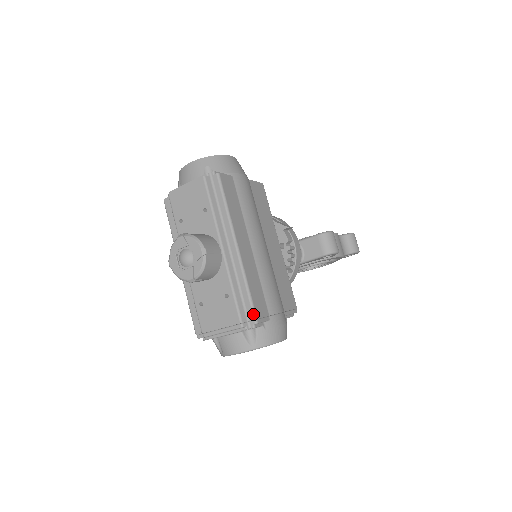
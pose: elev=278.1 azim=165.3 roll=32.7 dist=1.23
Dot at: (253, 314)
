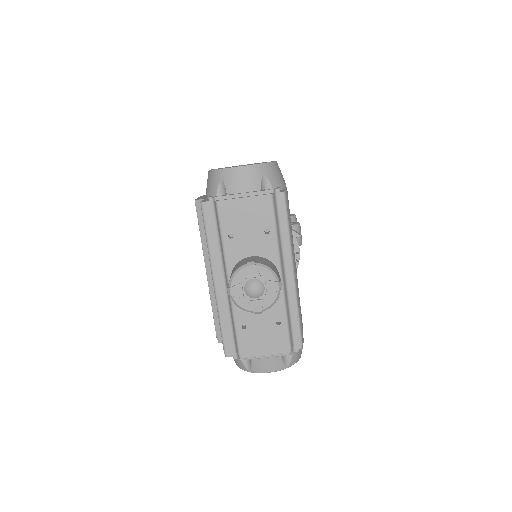
Dot at: (301, 340)
